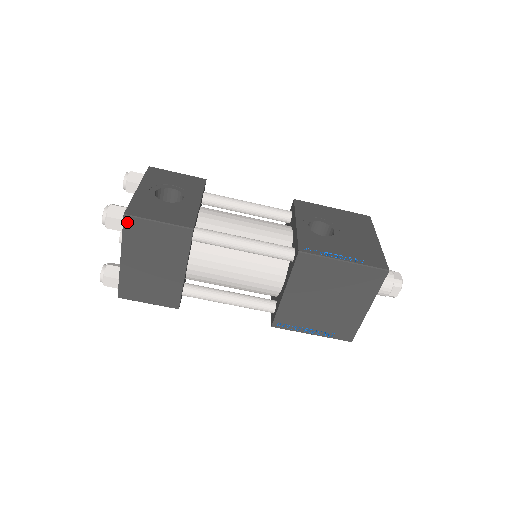
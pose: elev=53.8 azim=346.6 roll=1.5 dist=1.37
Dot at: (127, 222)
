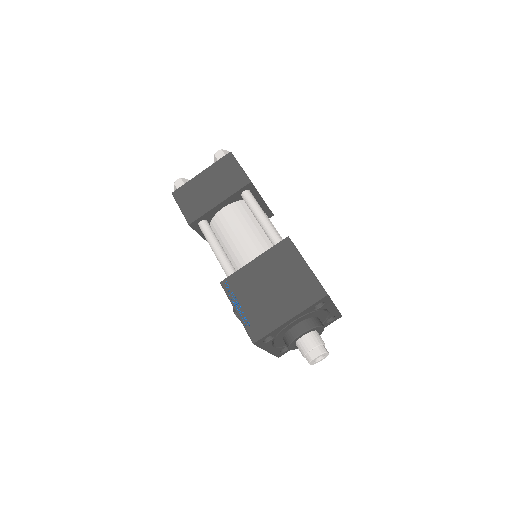
Dot at: (227, 156)
